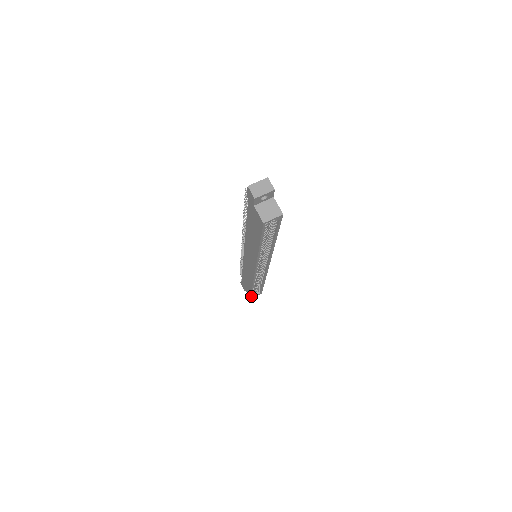
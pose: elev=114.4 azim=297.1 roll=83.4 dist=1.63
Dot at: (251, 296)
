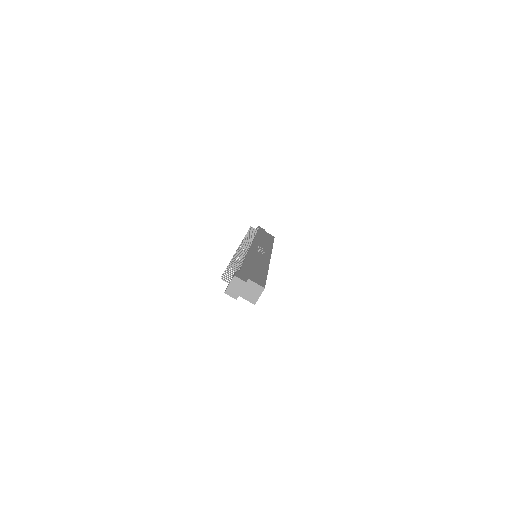
Dot at: occluded
